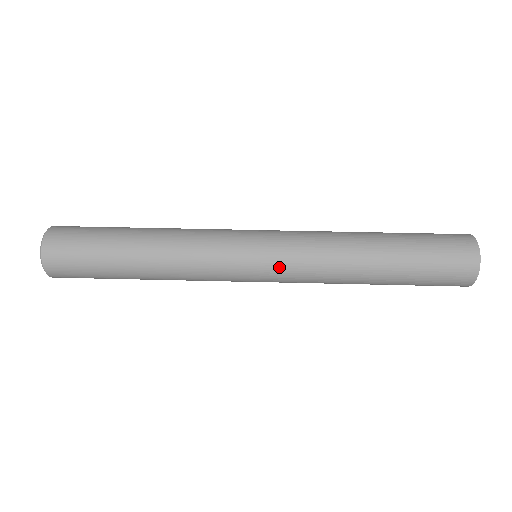
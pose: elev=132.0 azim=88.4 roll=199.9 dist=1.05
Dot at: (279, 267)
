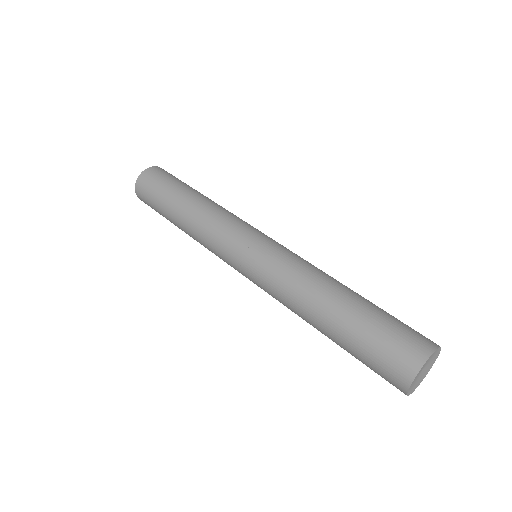
Dot at: (259, 262)
